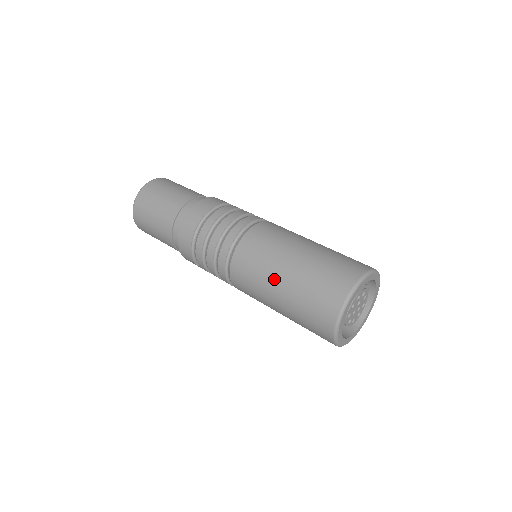
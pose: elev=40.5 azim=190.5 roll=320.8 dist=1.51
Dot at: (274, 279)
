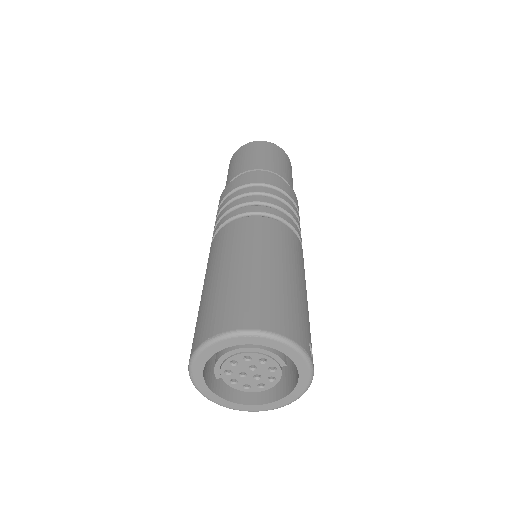
Dot at: (206, 279)
